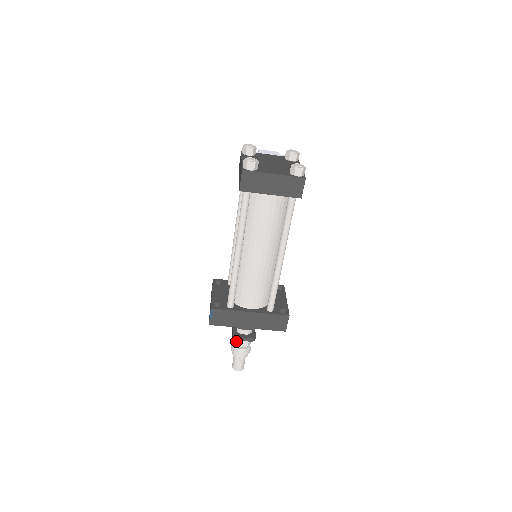
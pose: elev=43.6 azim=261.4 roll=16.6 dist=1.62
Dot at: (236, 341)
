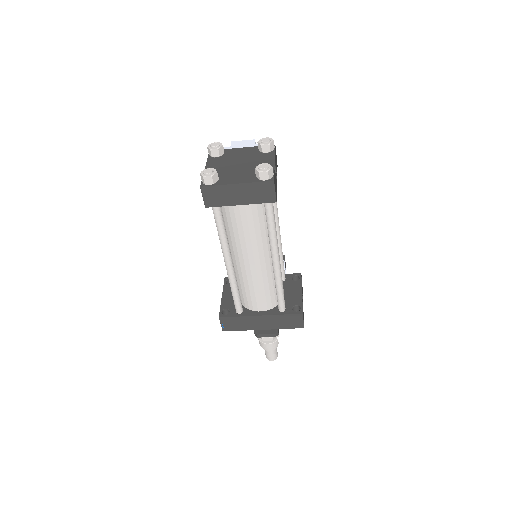
Dot at: occluded
